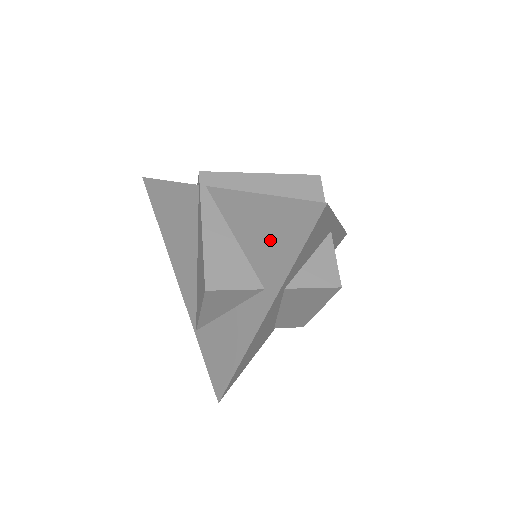
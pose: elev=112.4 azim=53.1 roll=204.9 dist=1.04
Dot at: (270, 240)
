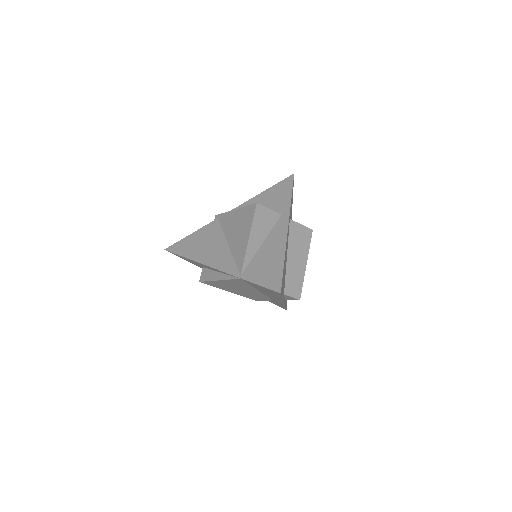
Dot at: (274, 200)
